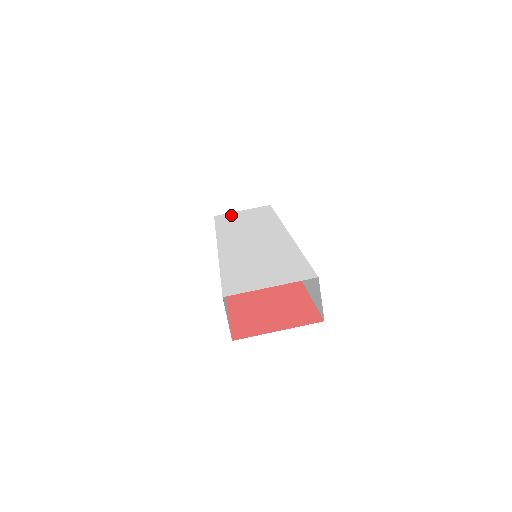
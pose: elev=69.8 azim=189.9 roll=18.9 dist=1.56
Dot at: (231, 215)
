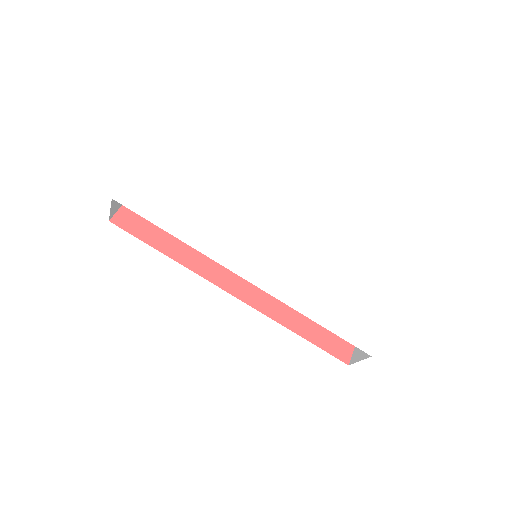
Dot at: (142, 190)
